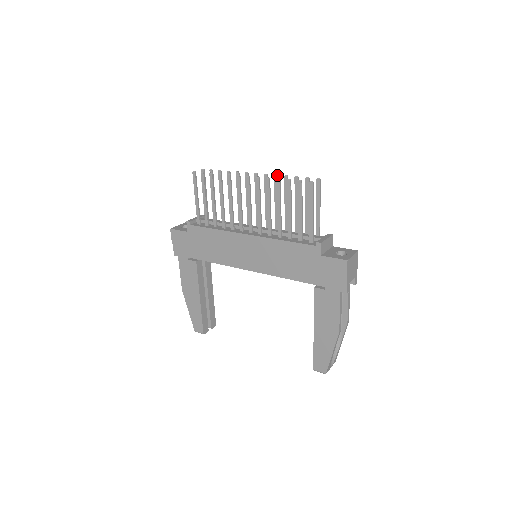
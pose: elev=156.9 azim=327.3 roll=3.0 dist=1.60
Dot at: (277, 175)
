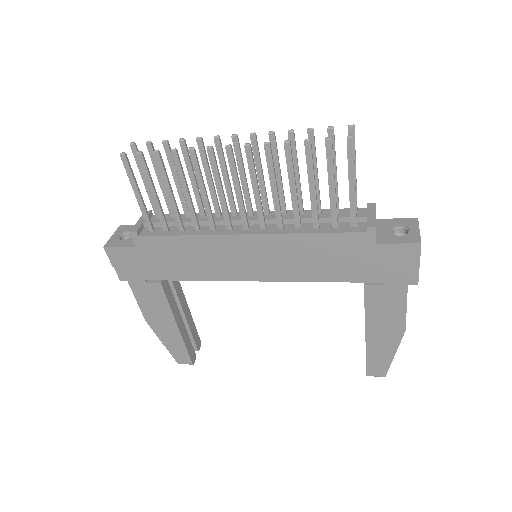
Dot at: (274, 132)
